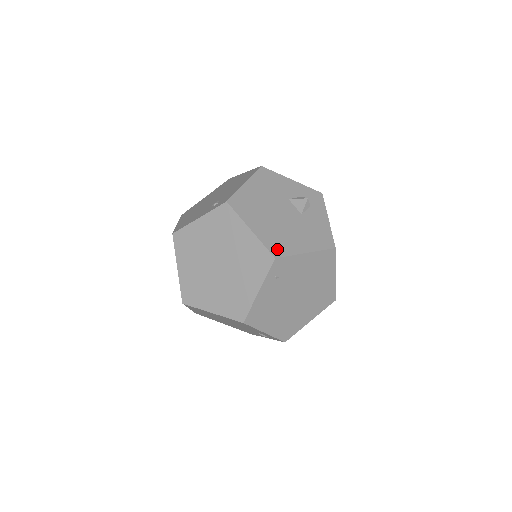
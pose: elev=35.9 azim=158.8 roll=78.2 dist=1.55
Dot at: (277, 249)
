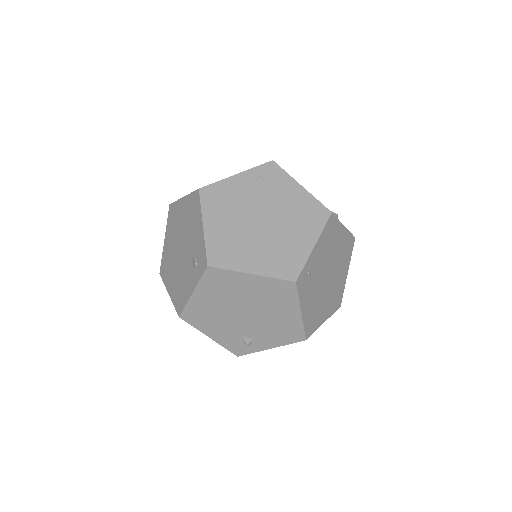
Dot at: occluded
